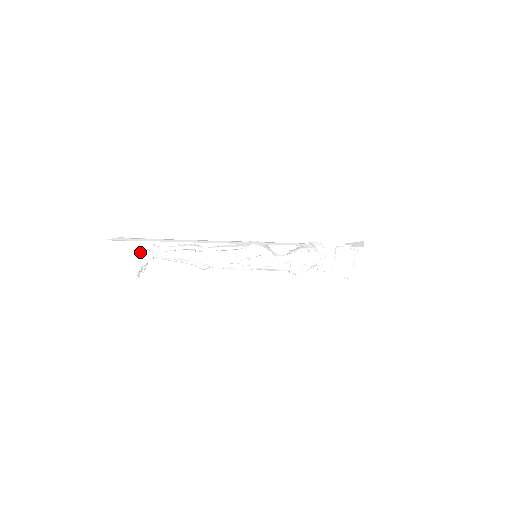
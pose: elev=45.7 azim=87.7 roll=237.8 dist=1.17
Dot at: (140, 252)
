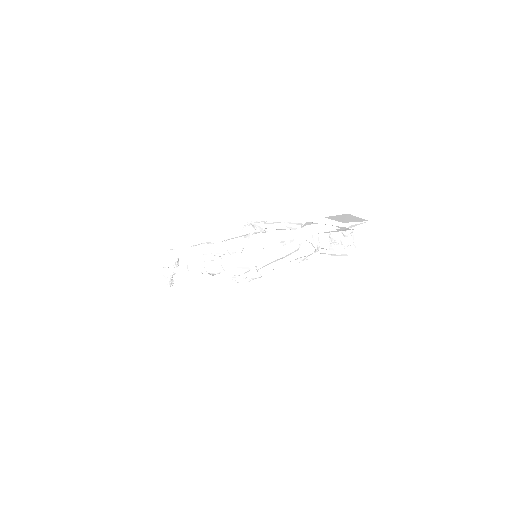
Dot at: (163, 273)
